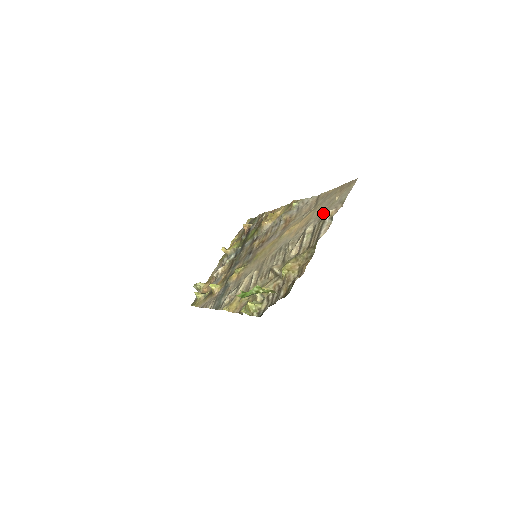
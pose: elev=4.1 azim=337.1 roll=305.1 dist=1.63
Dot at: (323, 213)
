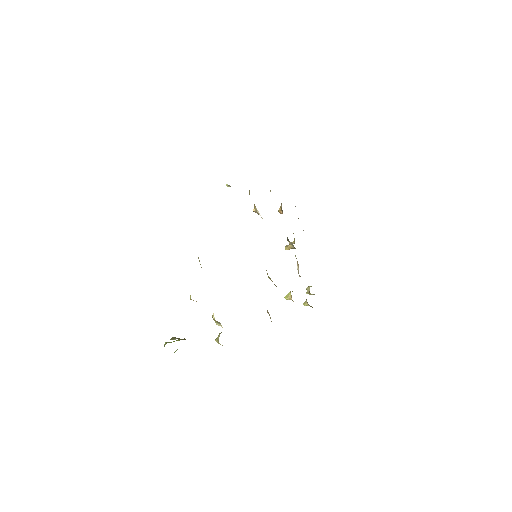
Dot at: occluded
